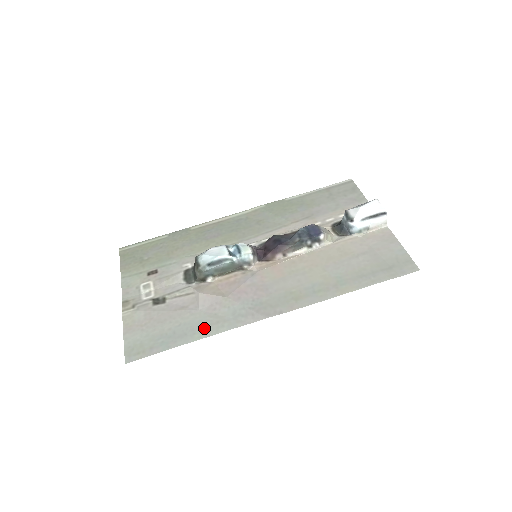
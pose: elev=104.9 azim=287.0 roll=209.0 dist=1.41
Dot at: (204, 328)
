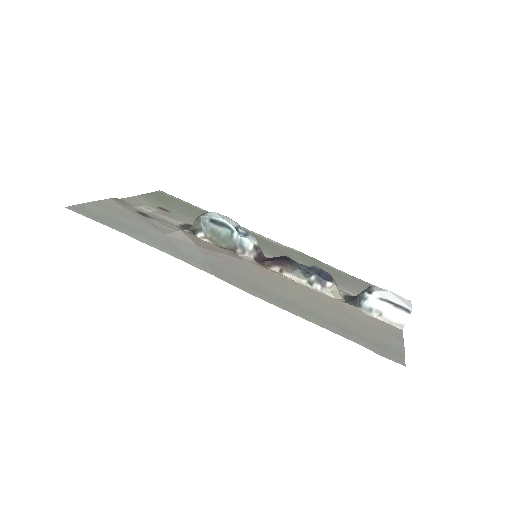
Dot at: (153, 241)
